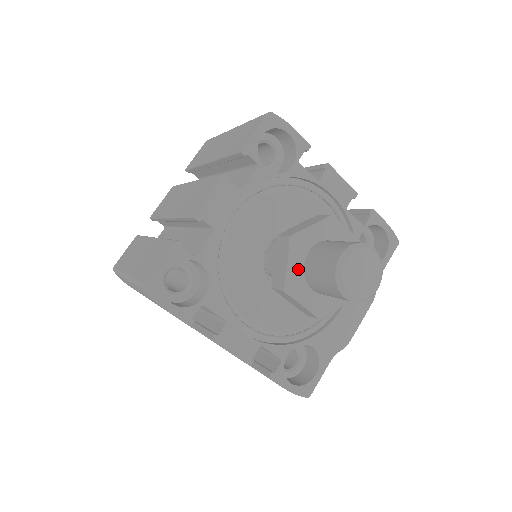
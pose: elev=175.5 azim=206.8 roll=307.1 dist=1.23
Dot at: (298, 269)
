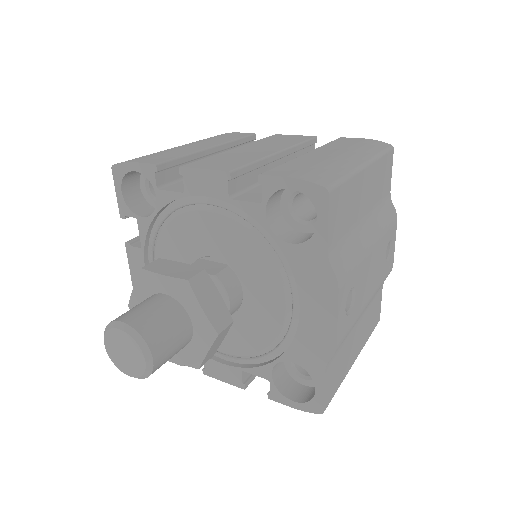
Dot at: occluded
